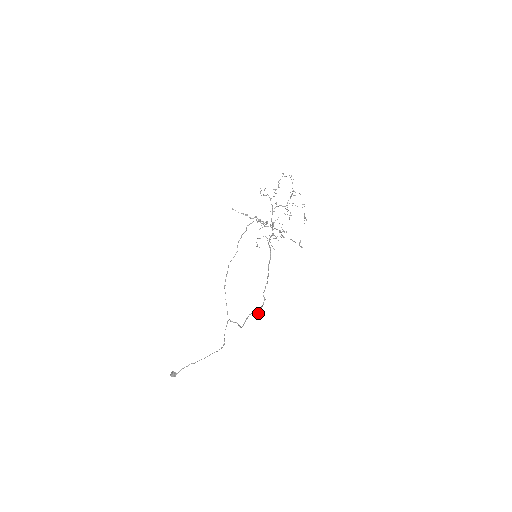
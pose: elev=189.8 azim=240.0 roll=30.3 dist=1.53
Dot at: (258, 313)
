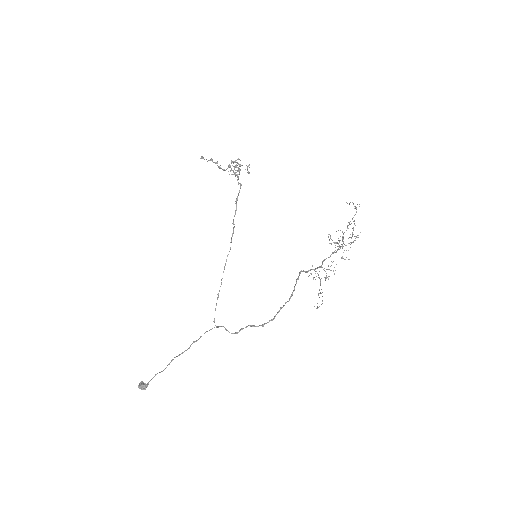
Dot at: occluded
